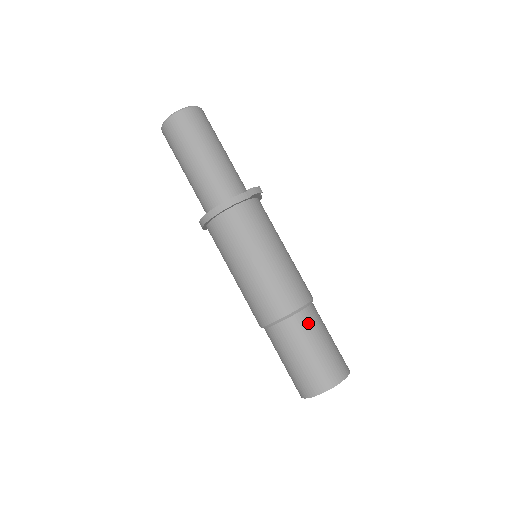
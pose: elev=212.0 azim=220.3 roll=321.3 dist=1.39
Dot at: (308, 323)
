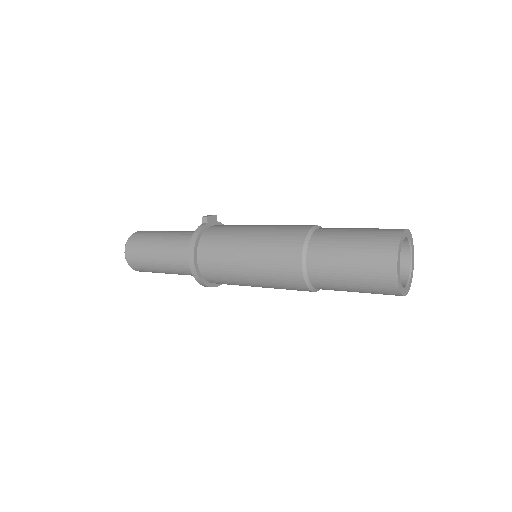
Dot at: (328, 232)
